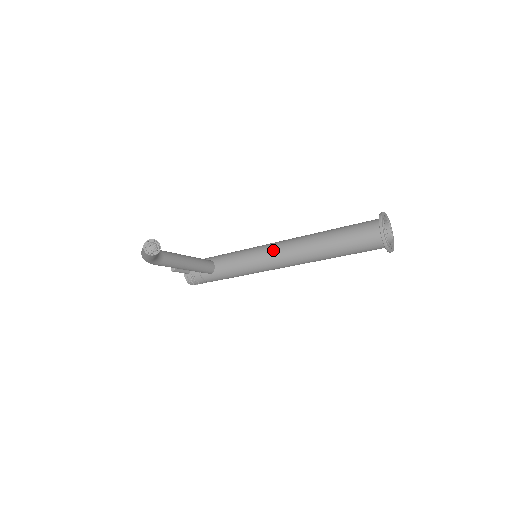
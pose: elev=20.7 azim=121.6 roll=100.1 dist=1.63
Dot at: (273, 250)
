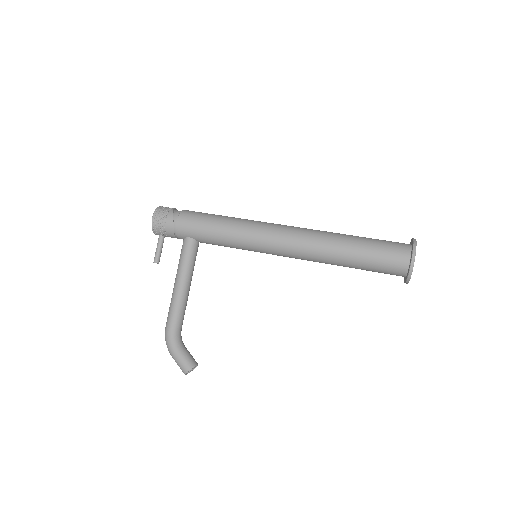
Dot at: occluded
